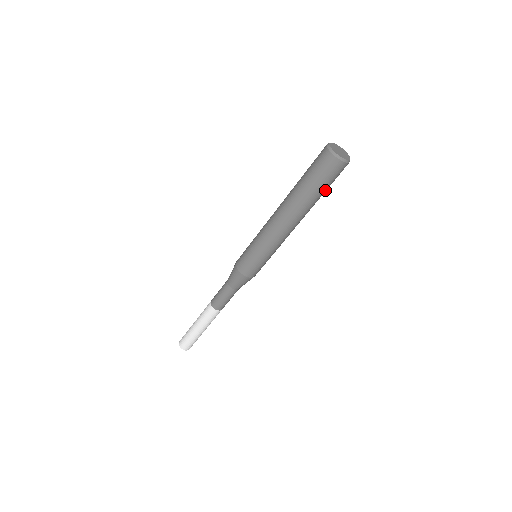
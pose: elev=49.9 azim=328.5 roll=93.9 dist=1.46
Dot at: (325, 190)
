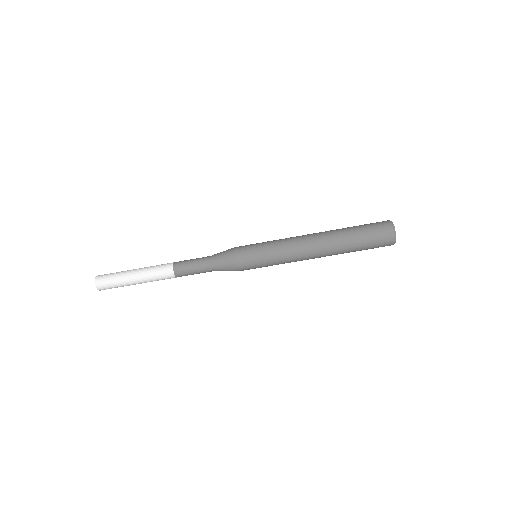
Dot at: occluded
